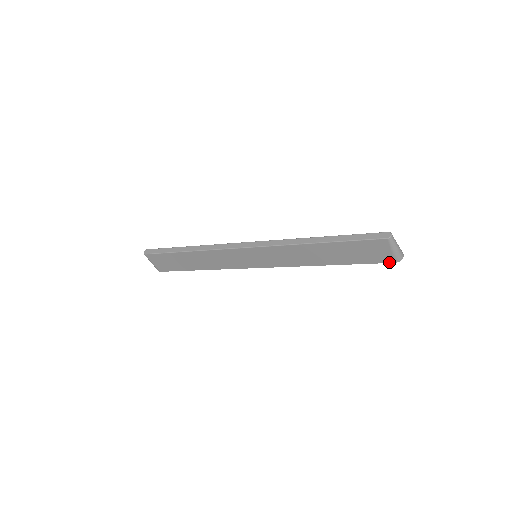
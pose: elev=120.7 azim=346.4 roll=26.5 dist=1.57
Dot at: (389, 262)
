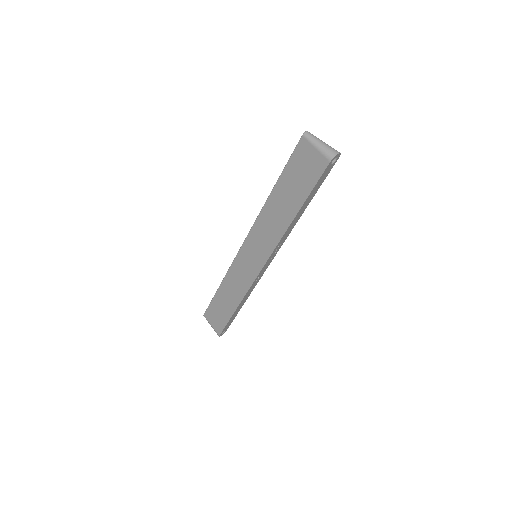
Dot at: (326, 166)
